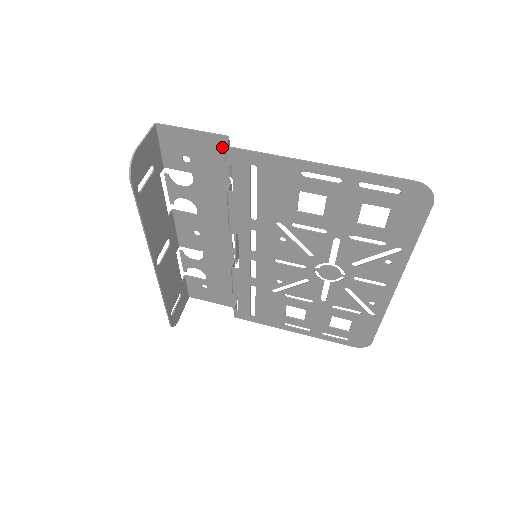
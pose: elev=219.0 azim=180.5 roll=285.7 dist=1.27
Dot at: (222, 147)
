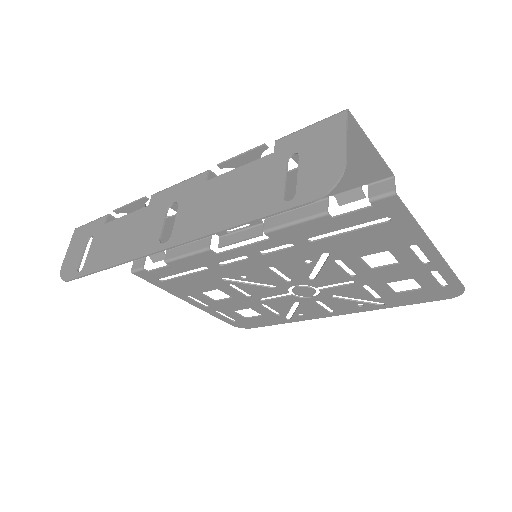
Dot at: (373, 177)
